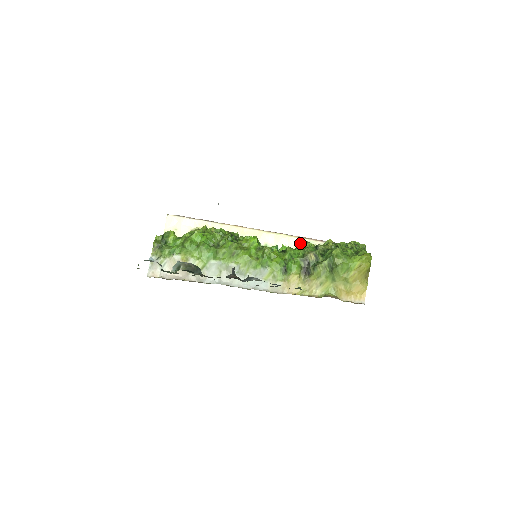
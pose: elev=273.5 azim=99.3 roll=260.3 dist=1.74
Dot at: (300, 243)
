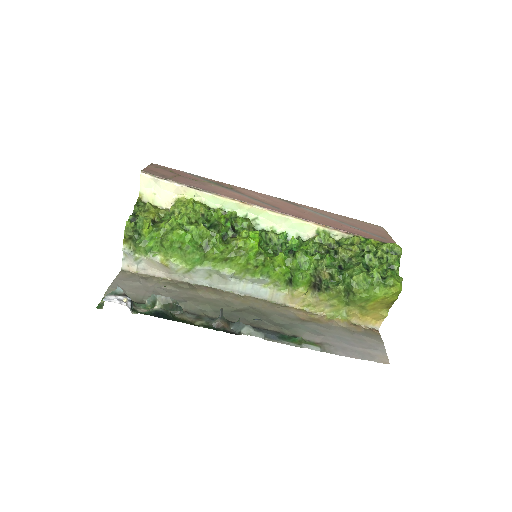
Dot at: (317, 233)
